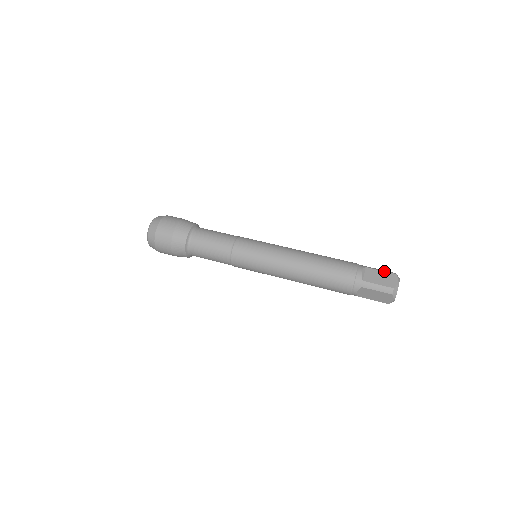
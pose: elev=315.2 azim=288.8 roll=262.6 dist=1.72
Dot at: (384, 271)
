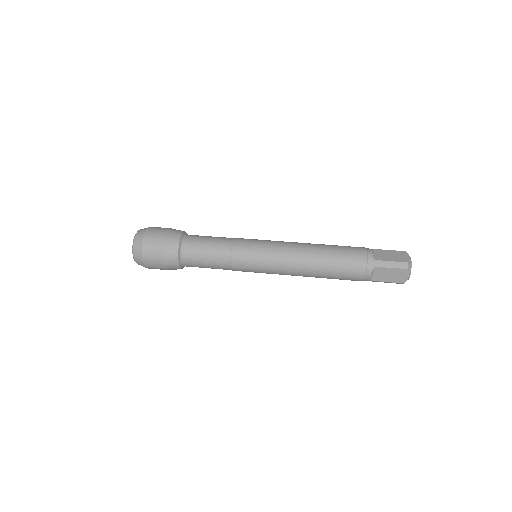
Dot at: (393, 250)
